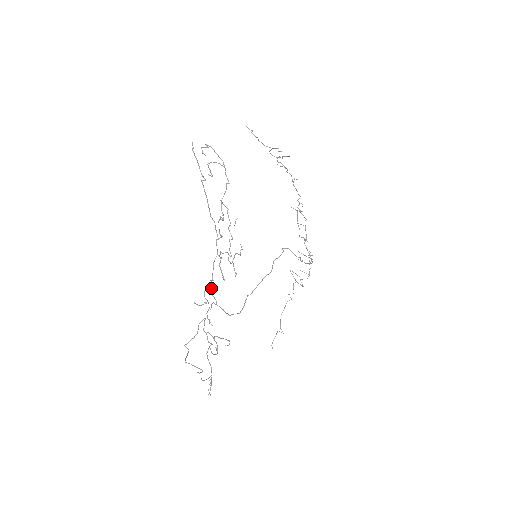
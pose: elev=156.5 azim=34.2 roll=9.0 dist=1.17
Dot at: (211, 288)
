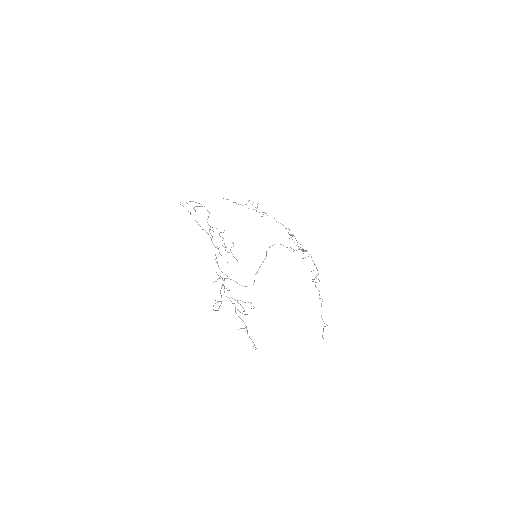
Dot at: (219, 268)
